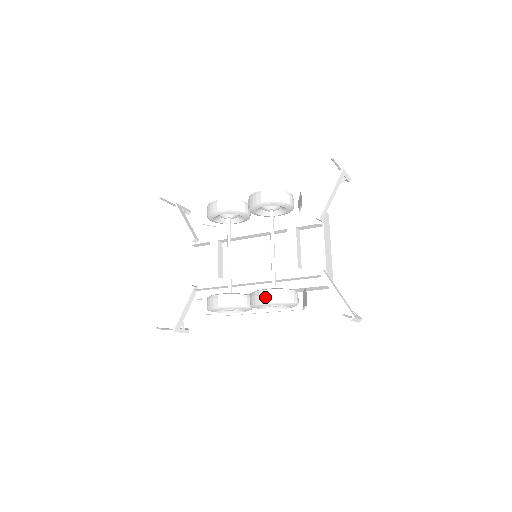
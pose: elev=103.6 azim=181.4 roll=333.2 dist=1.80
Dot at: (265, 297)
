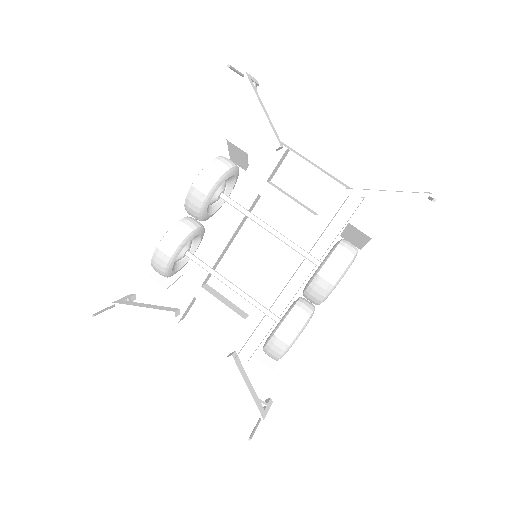
Dot at: (328, 279)
